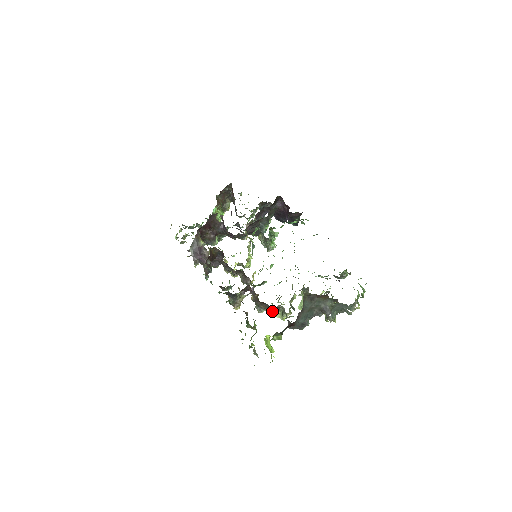
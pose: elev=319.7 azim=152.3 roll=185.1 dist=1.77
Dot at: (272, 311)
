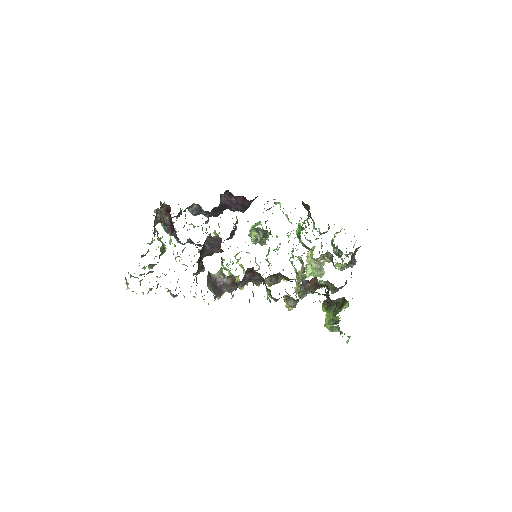
Dot at: occluded
